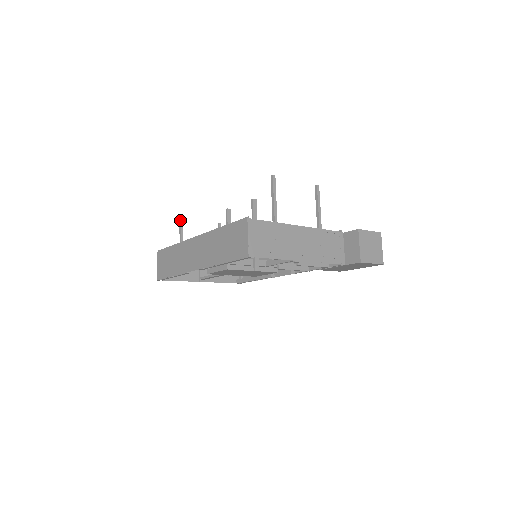
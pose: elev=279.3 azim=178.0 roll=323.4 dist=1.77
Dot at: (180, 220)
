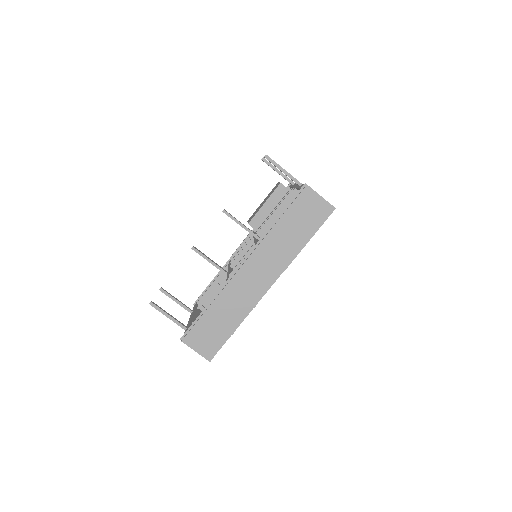
Dot at: (152, 304)
